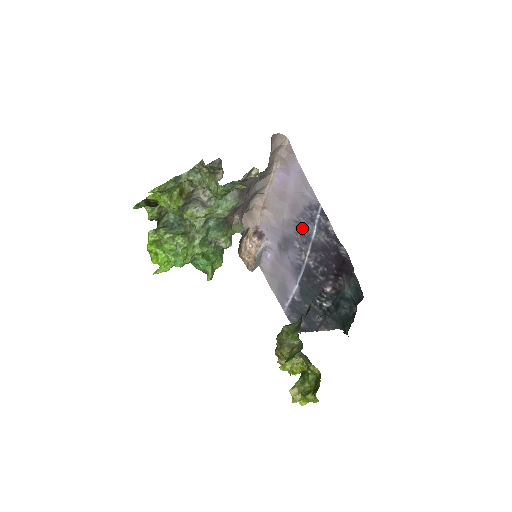
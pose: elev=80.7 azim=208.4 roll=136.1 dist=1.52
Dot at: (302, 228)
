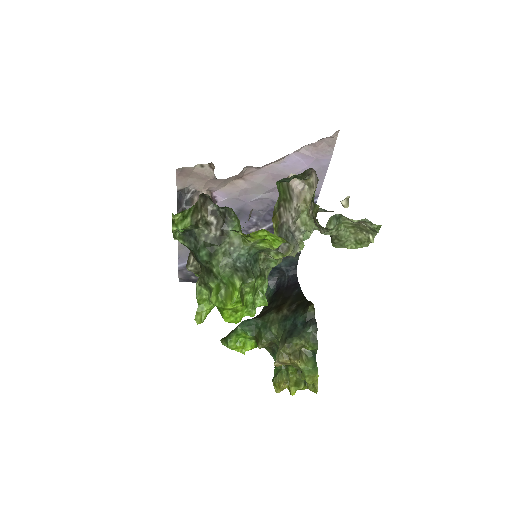
Dot at: occluded
